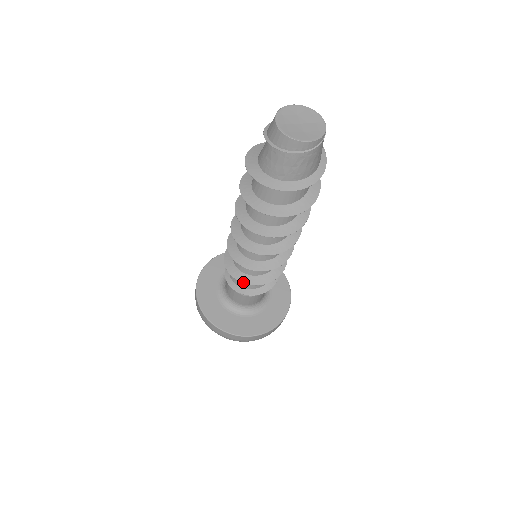
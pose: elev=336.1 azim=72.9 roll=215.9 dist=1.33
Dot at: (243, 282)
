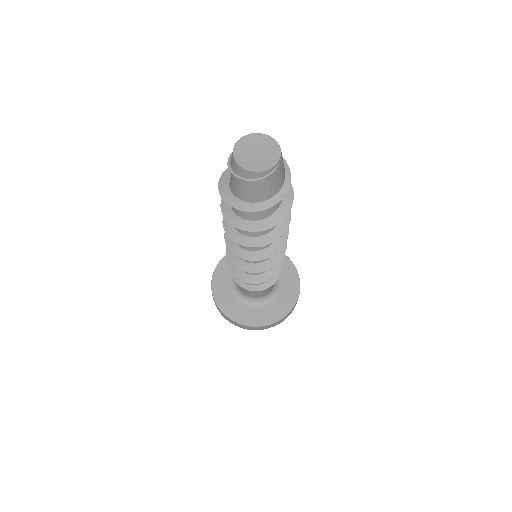
Dot at: (240, 279)
